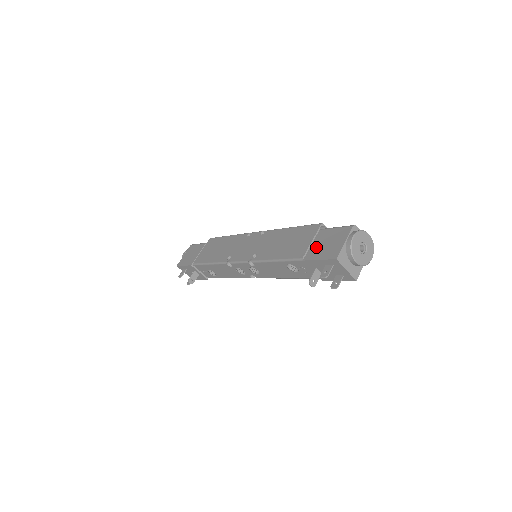
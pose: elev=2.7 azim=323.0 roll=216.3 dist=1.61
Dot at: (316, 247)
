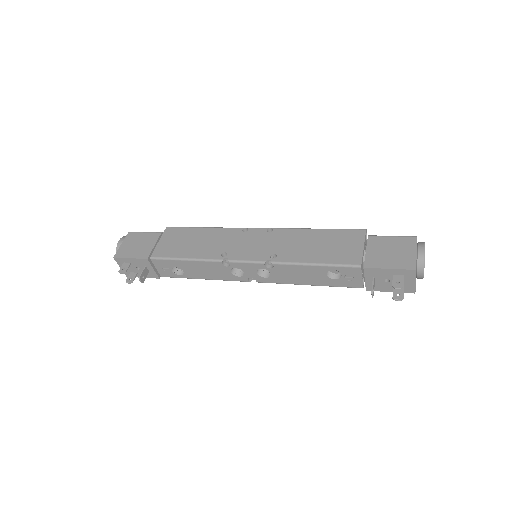
Dot at: (376, 254)
